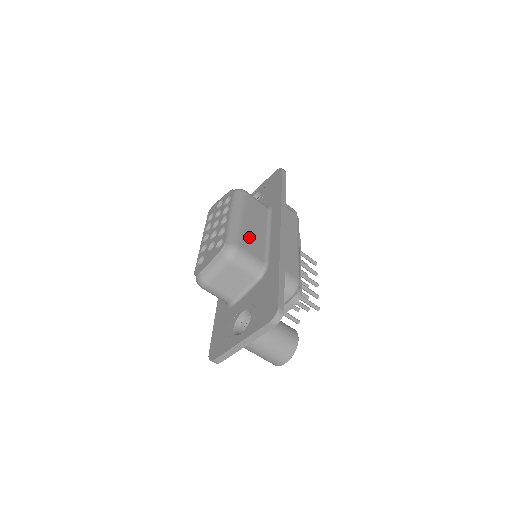
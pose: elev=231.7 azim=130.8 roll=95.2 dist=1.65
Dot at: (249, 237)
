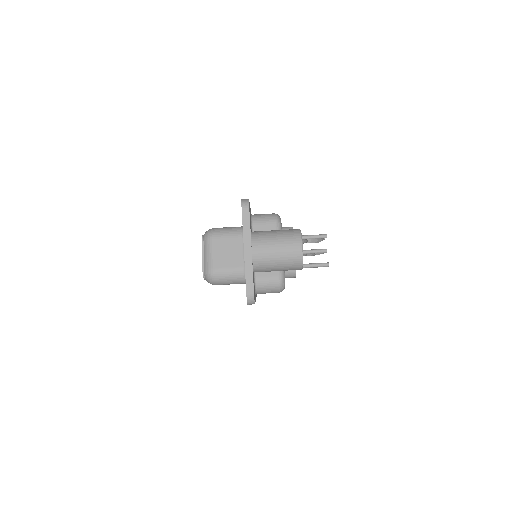
Dot at: occluded
